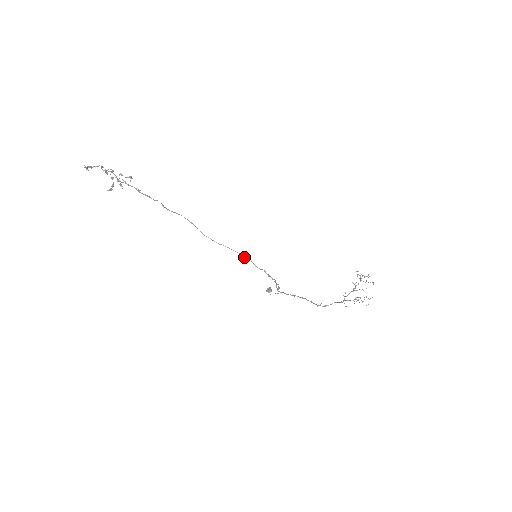
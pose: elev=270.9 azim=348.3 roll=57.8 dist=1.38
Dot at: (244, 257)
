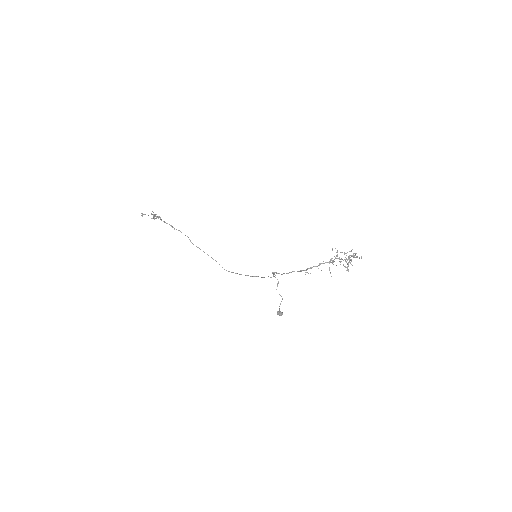
Dot at: (253, 276)
